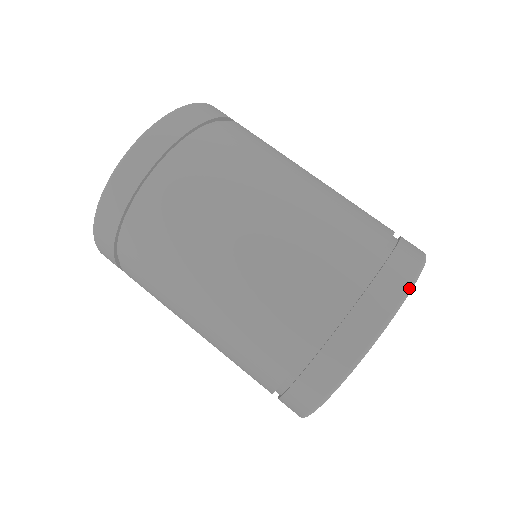
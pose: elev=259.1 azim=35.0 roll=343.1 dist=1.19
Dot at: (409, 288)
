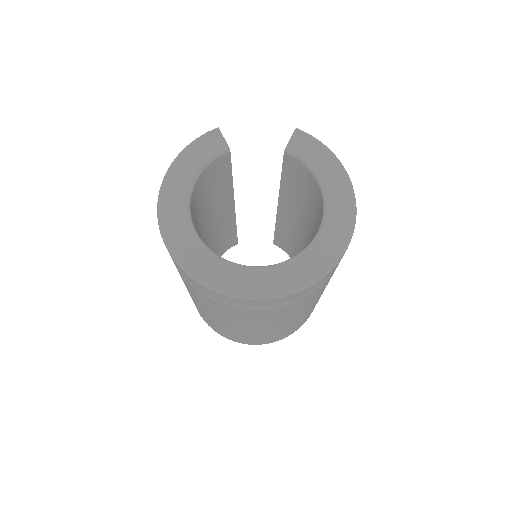
Dot at: occluded
